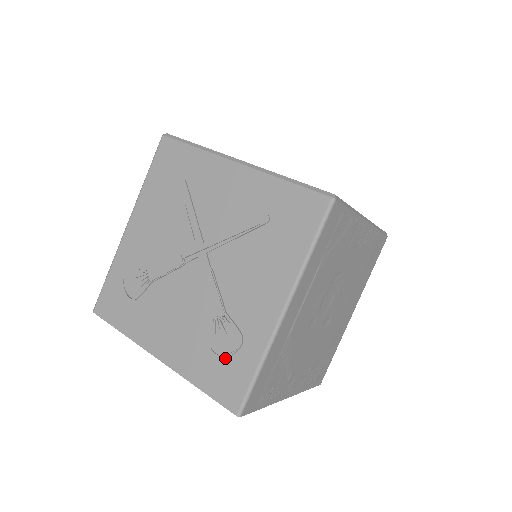
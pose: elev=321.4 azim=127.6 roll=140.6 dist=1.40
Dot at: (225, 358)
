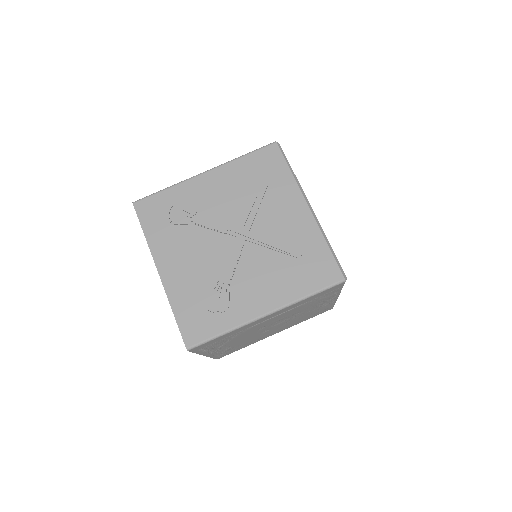
Dot at: (206, 310)
